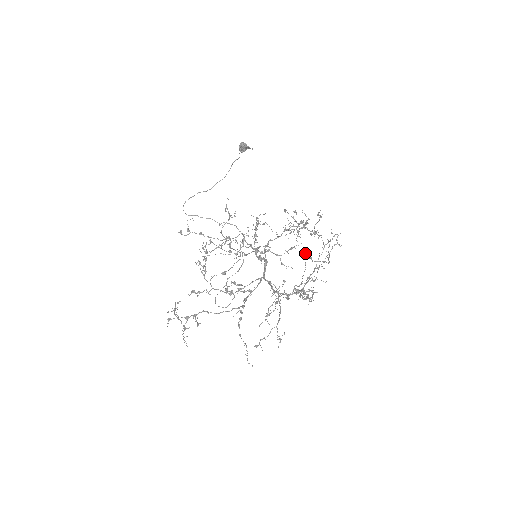
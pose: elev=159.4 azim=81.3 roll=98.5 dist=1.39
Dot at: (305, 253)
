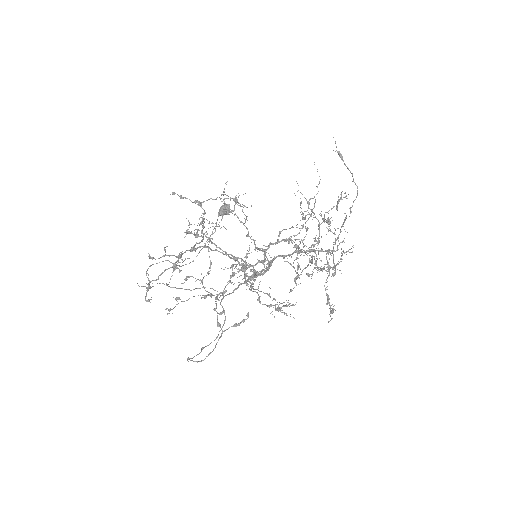
Dot at: (336, 146)
